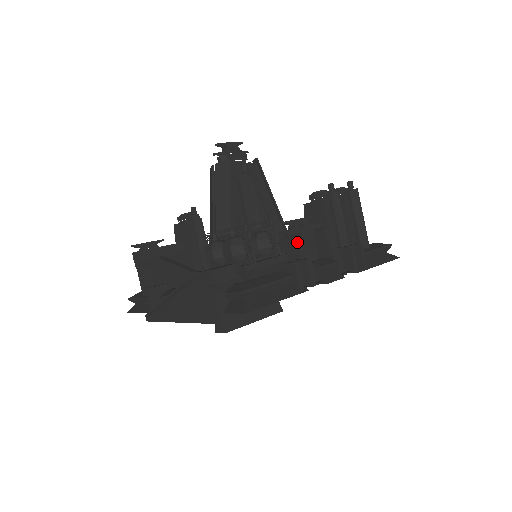
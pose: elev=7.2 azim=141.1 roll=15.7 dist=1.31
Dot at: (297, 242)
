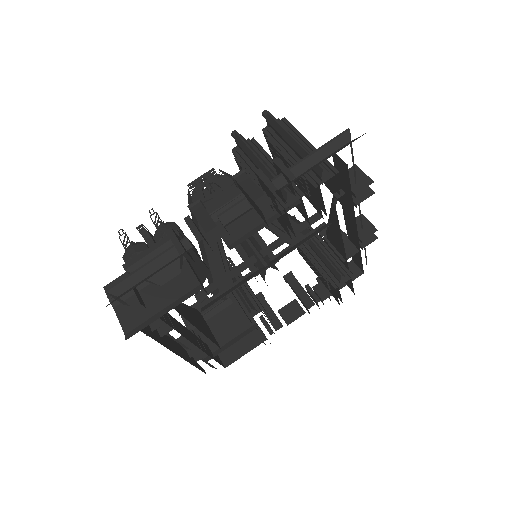
Dot at: (194, 211)
